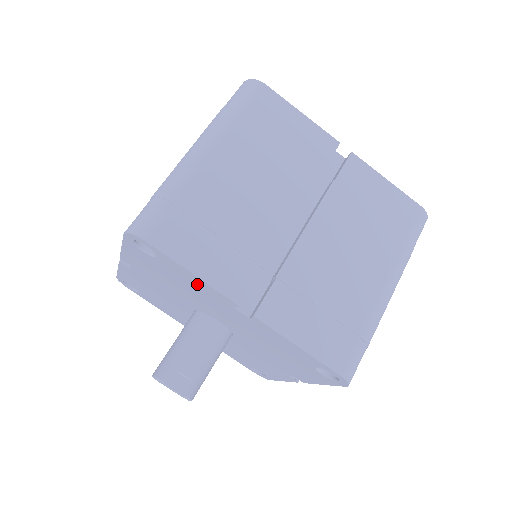
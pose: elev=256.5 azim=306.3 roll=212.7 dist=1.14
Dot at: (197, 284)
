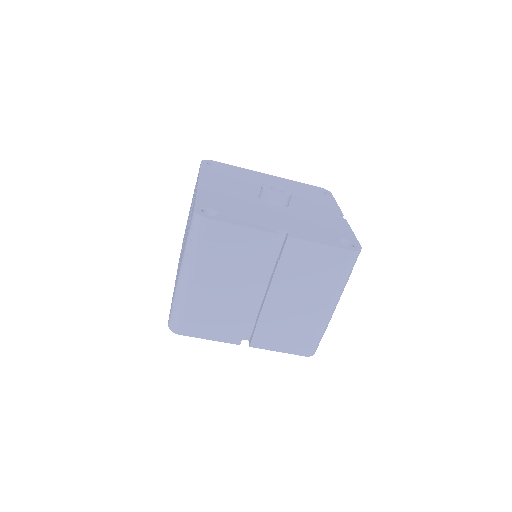
Dot at: occluded
